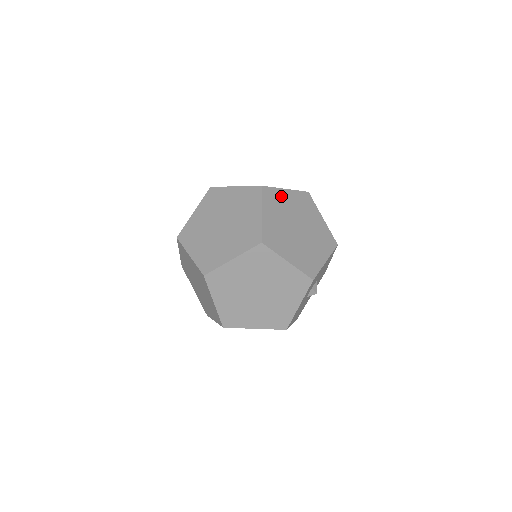
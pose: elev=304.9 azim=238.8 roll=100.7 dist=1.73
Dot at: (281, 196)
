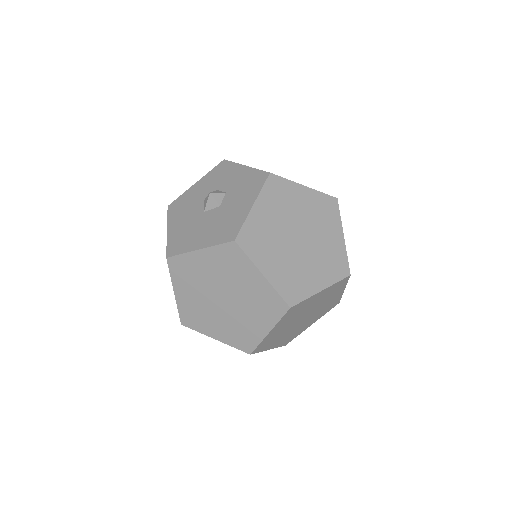
Dot at: (308, 302)
